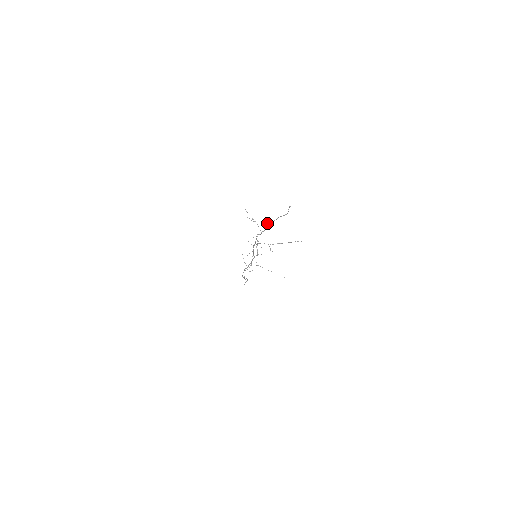
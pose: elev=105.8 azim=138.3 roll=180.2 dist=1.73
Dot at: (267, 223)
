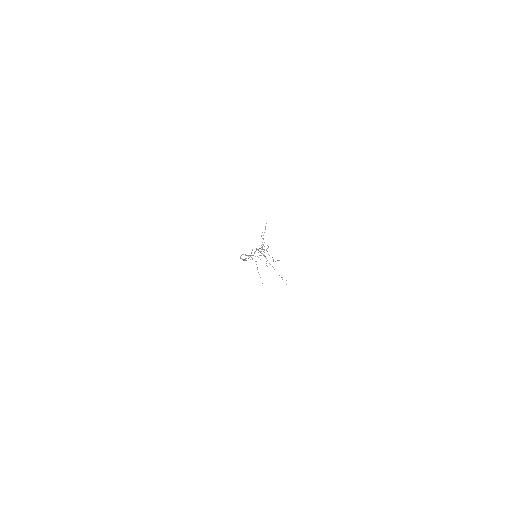
Dot at: (266, 250)
